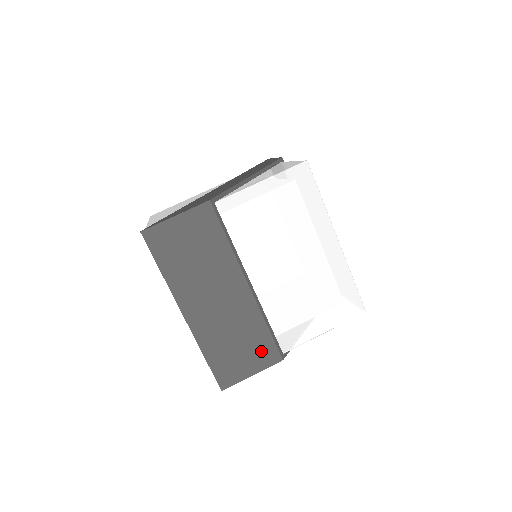
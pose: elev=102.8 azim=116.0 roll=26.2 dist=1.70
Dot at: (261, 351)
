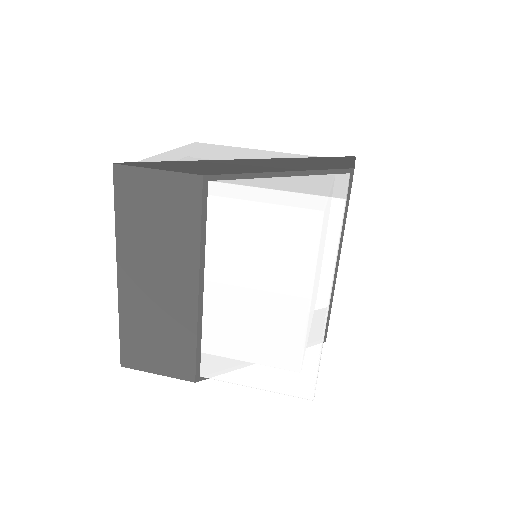
Dot at: (178, 359)
